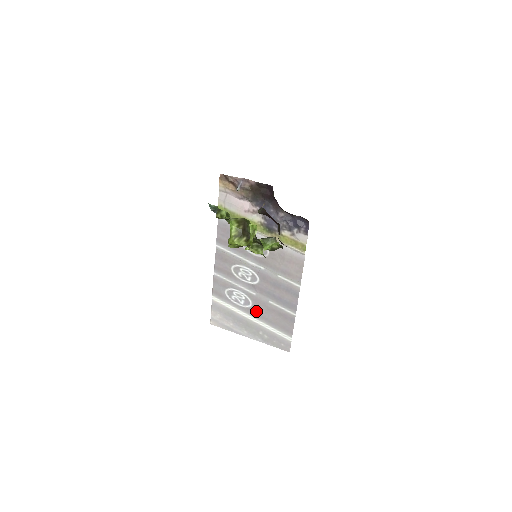
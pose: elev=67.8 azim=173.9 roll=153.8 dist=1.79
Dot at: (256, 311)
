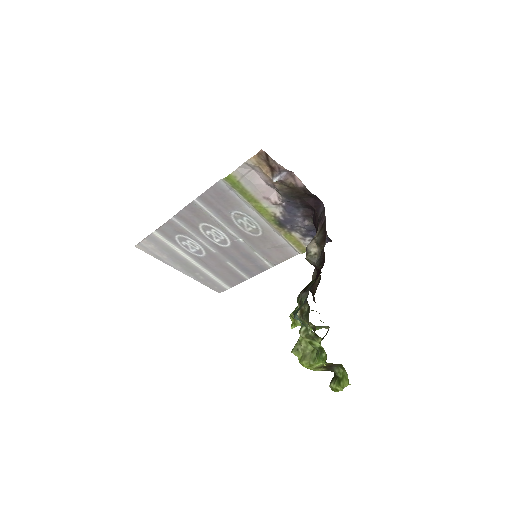
Dot at: (205, 261)
